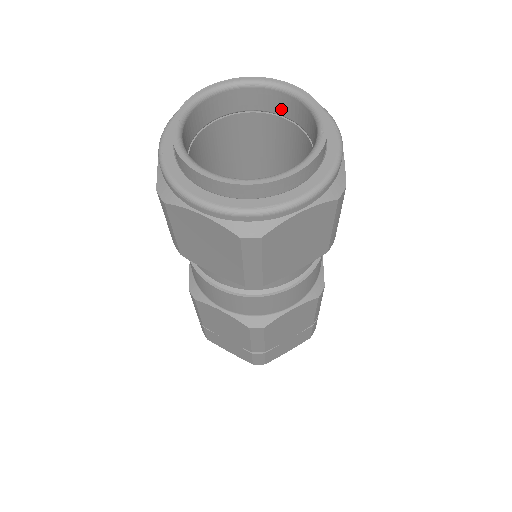
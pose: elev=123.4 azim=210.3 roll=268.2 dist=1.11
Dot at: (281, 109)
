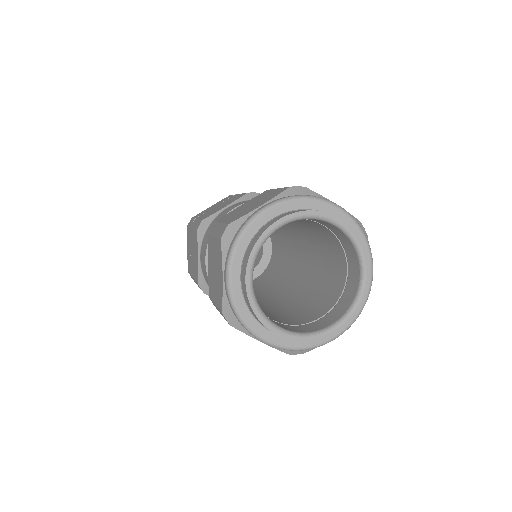
Dot at: (327, 226)
